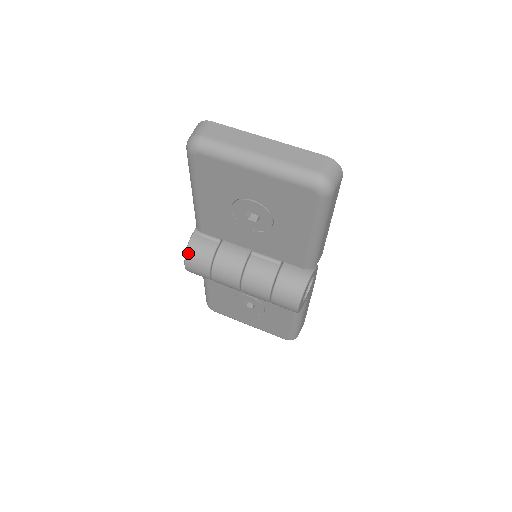
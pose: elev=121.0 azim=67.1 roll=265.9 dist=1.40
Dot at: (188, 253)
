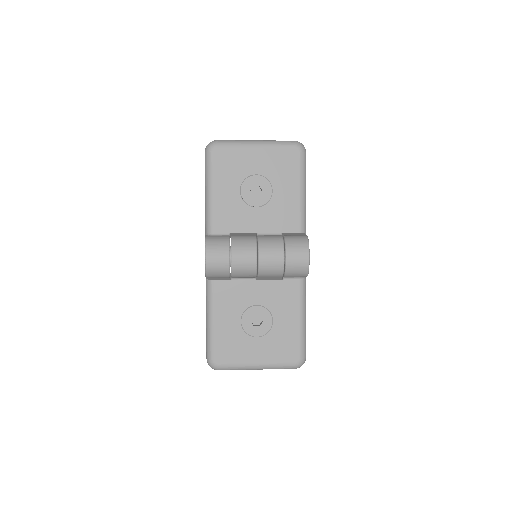
Dot at: (208, 243)
